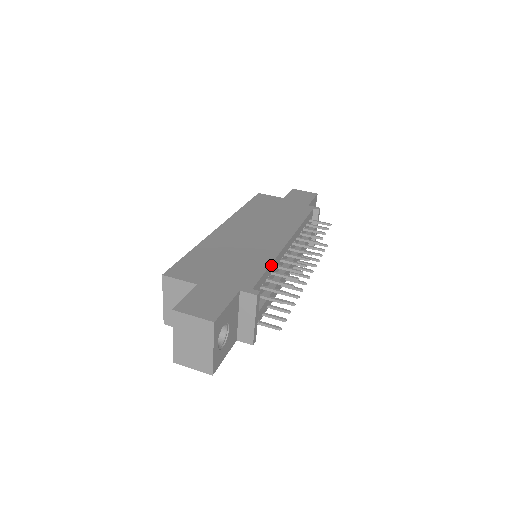
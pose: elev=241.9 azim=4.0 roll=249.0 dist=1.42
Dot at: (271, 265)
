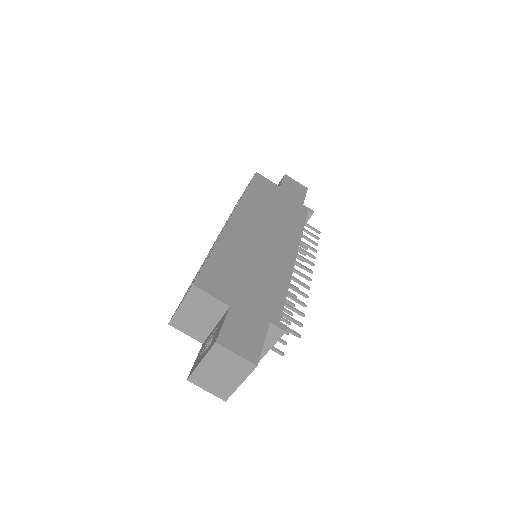
Dot at: (288, 288)
